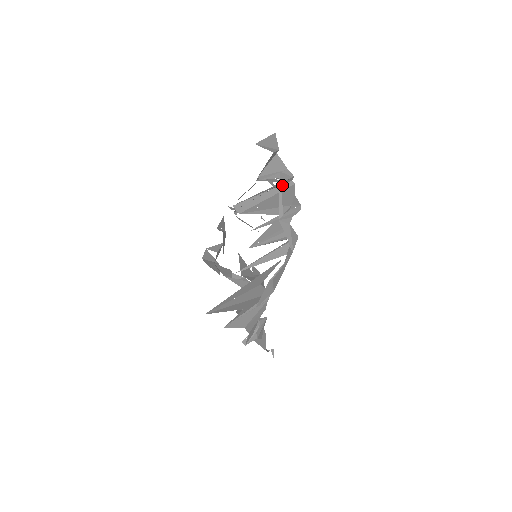
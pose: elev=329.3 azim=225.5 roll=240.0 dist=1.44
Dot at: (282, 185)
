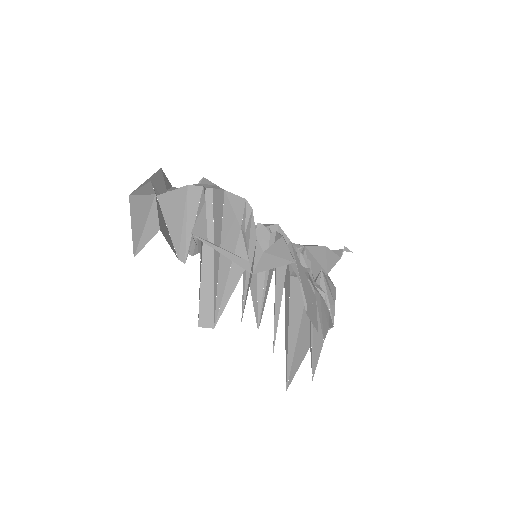
Dot at: occluded
